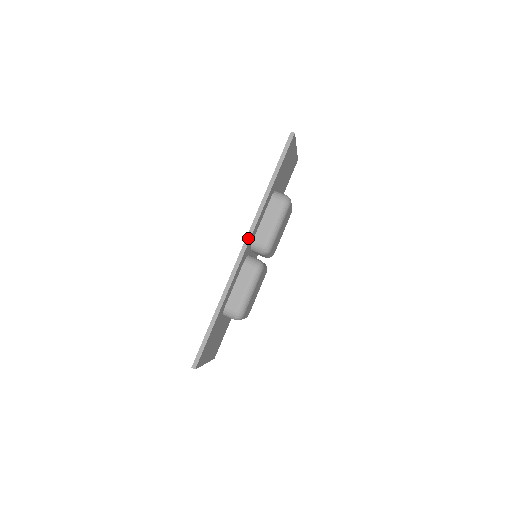
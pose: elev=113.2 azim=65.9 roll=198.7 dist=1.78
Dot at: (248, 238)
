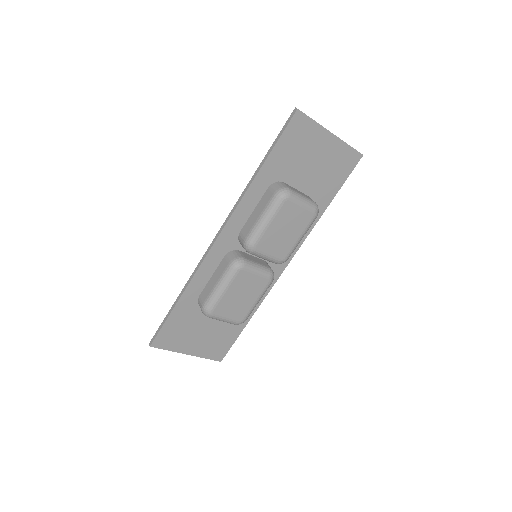
Dot at: (223, 226)
